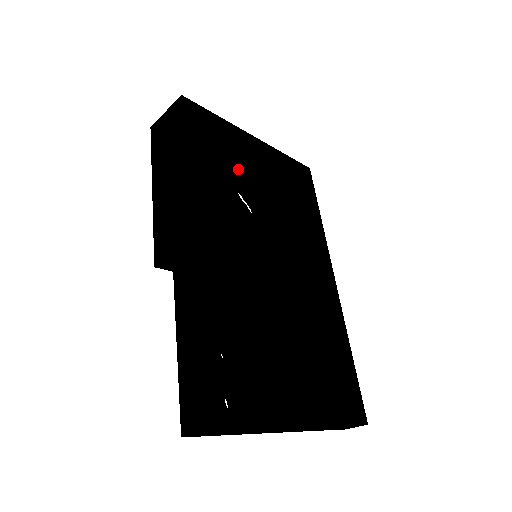
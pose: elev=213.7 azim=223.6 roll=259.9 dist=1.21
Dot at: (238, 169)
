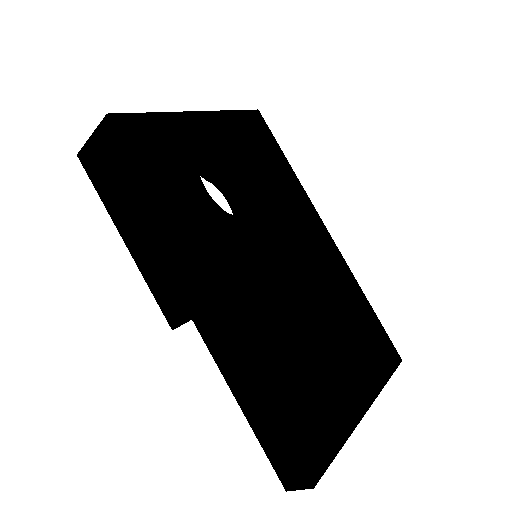
Dot at: occluded
